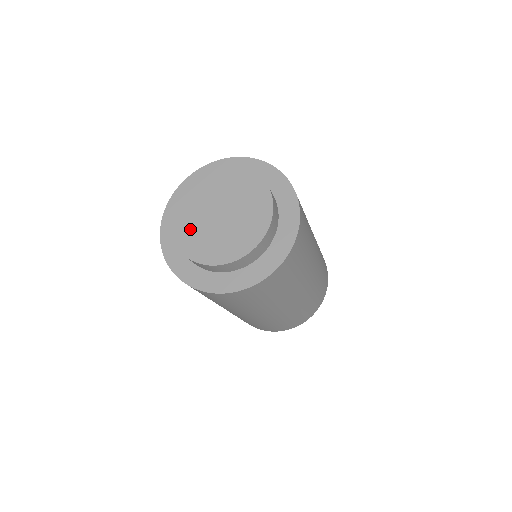
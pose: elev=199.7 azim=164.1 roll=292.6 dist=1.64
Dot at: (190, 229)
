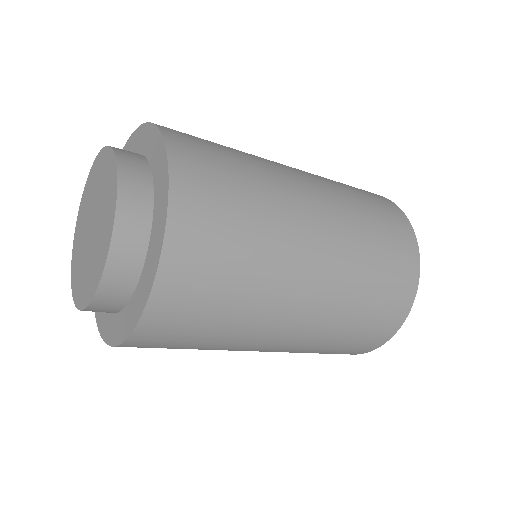
Dot at: (78, 266)
